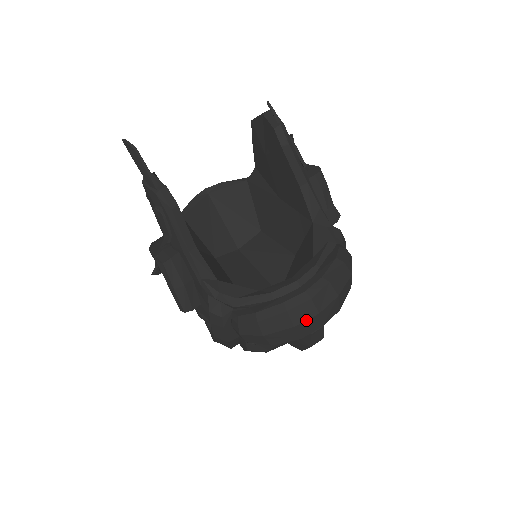
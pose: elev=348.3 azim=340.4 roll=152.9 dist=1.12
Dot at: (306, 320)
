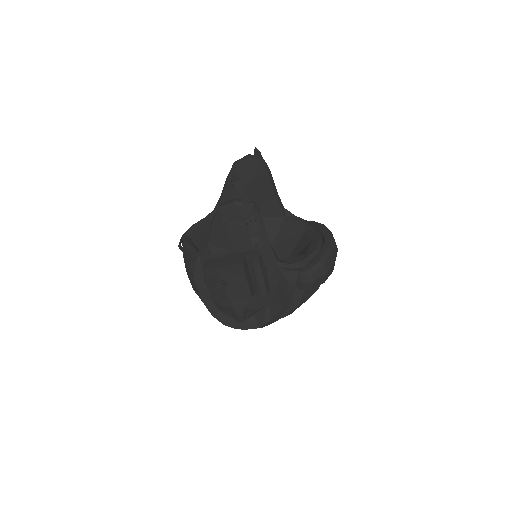
Dot at: occluded
